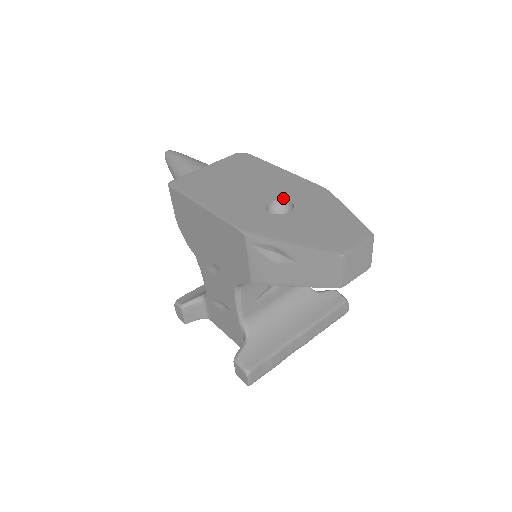
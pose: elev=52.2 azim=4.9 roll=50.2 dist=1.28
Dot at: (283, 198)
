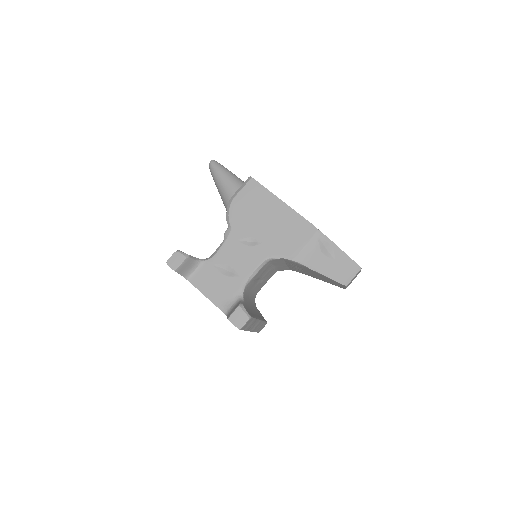
Dot at: occluded
